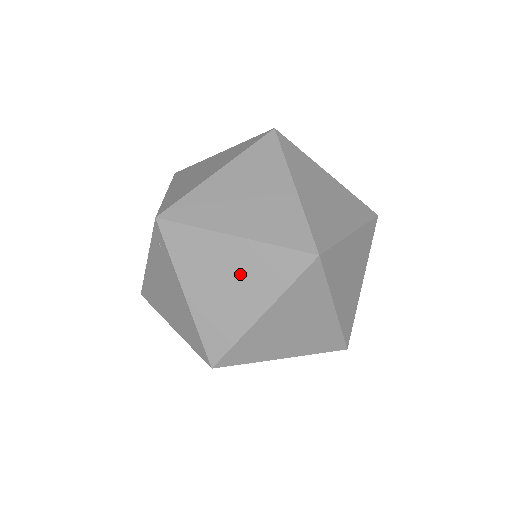
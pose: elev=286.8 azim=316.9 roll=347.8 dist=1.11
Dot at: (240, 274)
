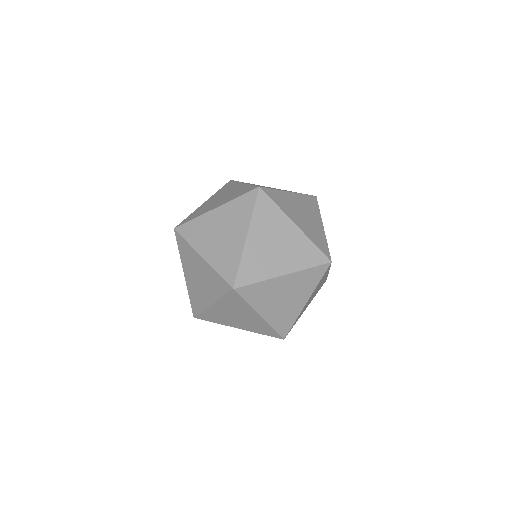
Dot at: (228, 195)
